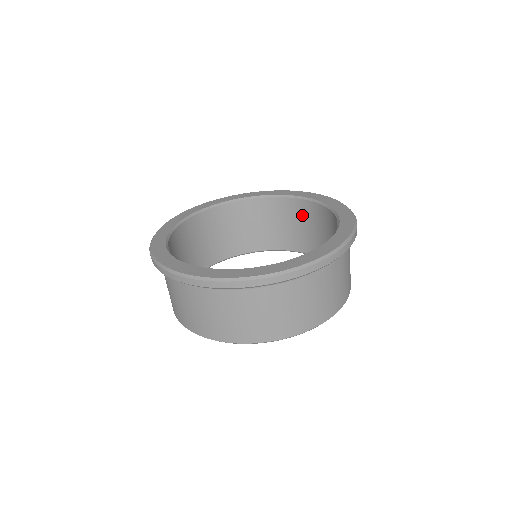
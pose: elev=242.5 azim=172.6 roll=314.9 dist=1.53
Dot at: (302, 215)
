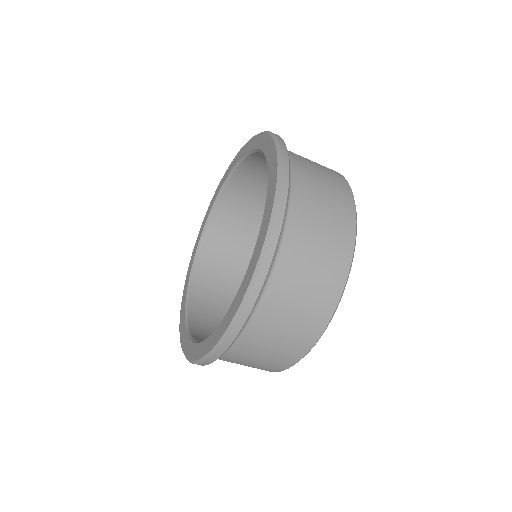
Dot at: (263, 167)
